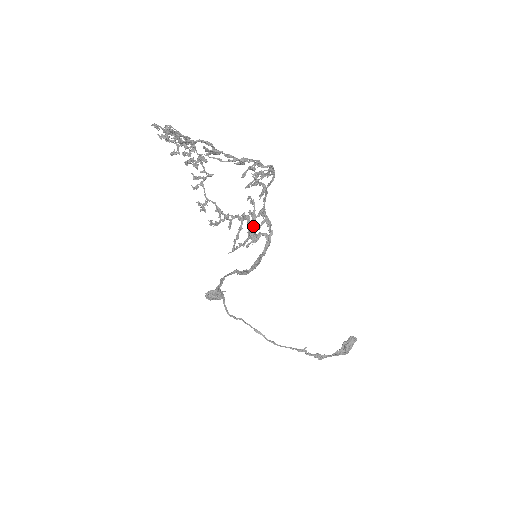
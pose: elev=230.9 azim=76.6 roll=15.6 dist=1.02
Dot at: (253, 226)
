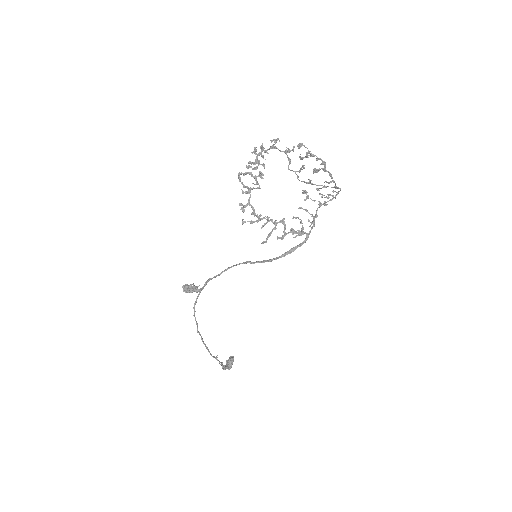
Dot at: (302, 225)
